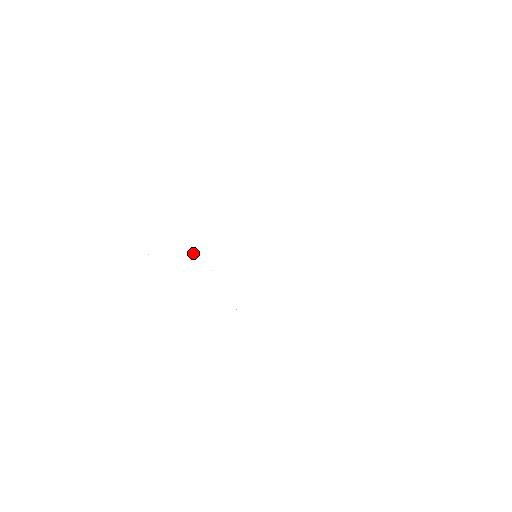
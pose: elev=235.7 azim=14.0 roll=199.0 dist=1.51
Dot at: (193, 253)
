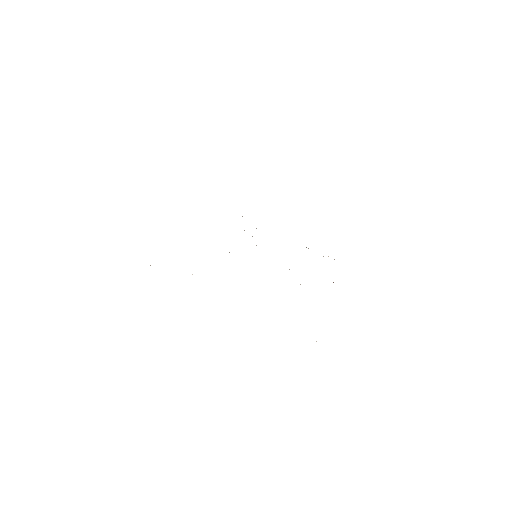
Dot at: occluded
